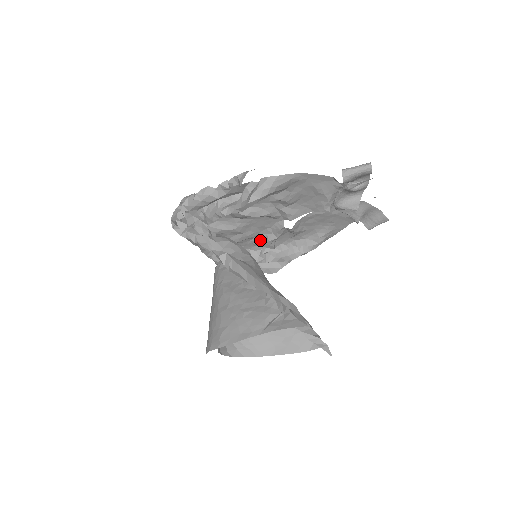
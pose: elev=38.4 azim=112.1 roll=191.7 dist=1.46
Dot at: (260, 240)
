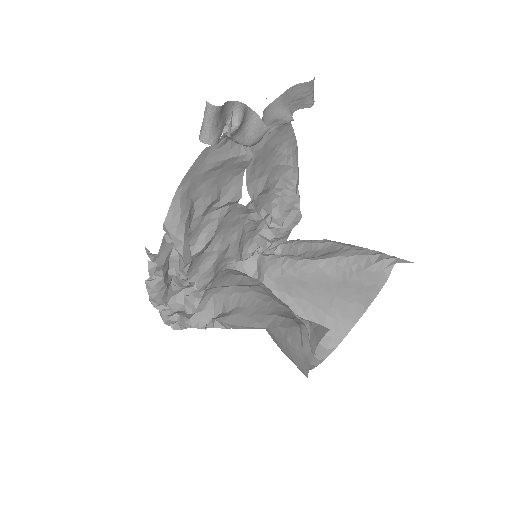
Dot at: (251, 225)
